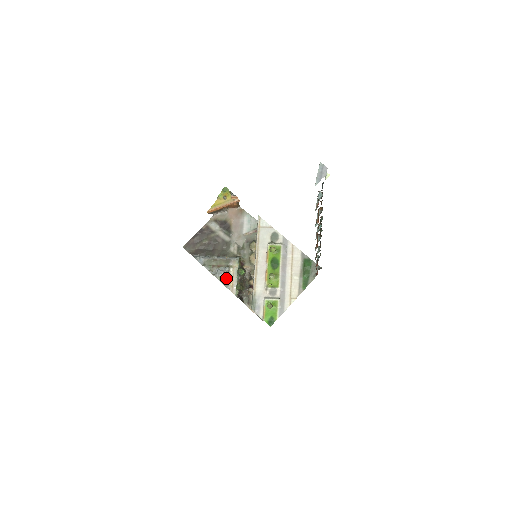
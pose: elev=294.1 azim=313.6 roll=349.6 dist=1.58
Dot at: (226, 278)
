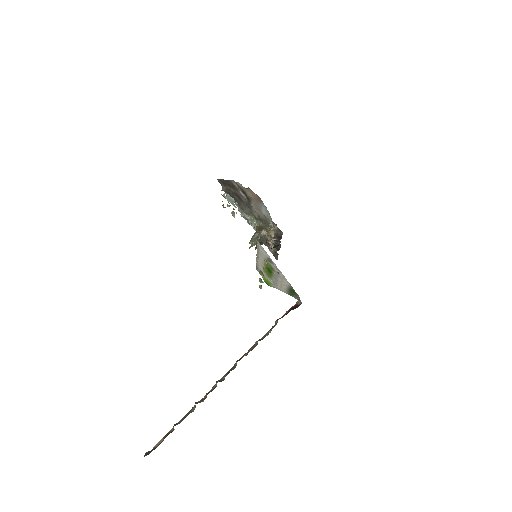
Dot at: (250, 224)
